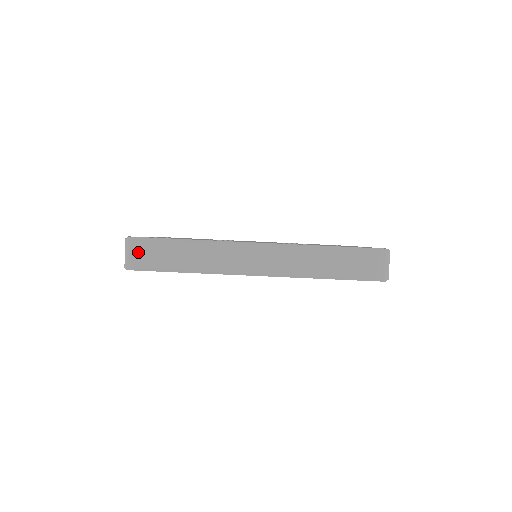
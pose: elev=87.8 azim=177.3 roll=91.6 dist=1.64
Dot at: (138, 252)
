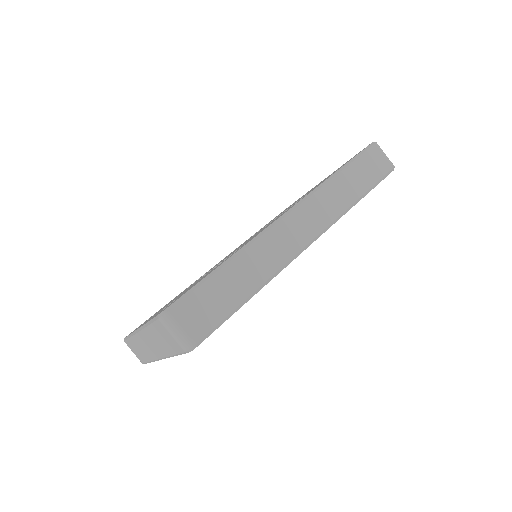
Dot at: (189, 318)
